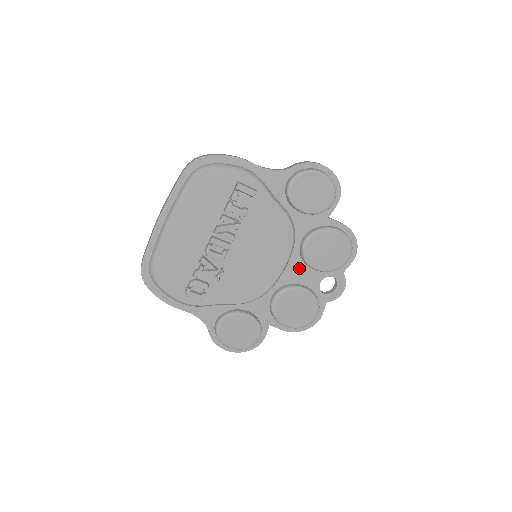
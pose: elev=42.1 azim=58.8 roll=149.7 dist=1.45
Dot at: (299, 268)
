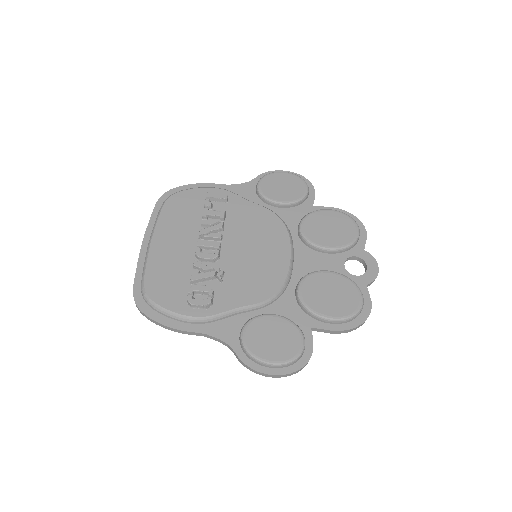
Dot at: (310, 256)
